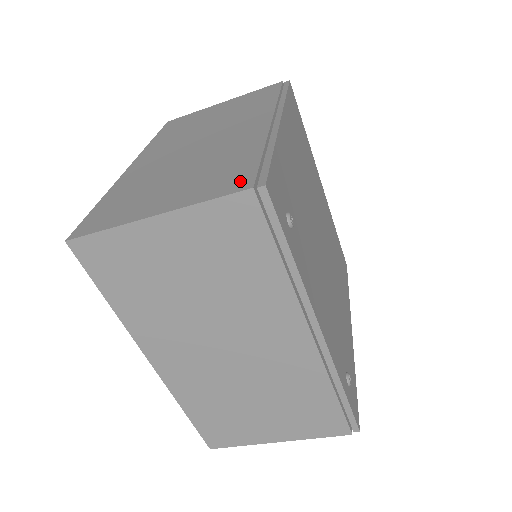
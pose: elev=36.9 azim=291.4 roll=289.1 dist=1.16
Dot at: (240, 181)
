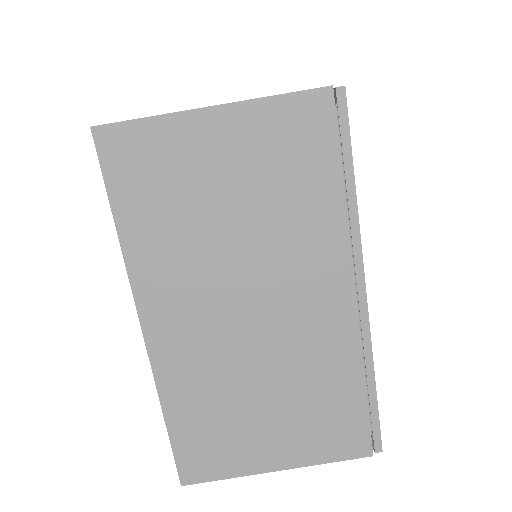
Dot at: occluded
